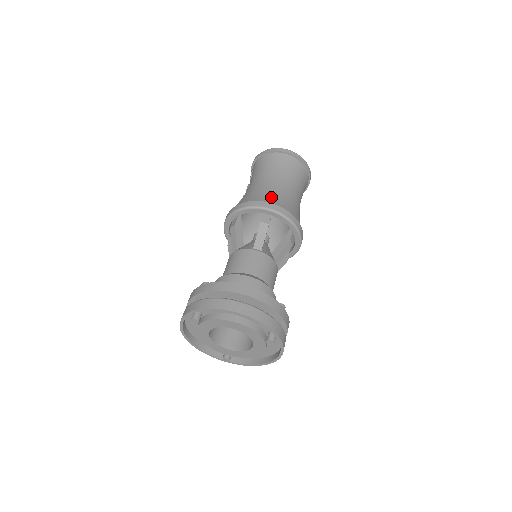
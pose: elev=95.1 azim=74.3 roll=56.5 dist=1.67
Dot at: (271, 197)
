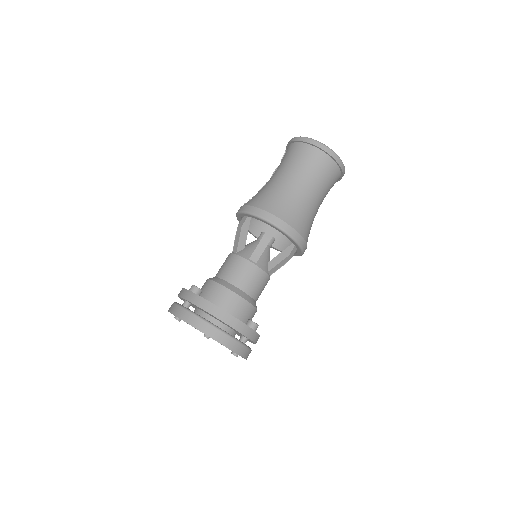
Dot at: (284, 208)
